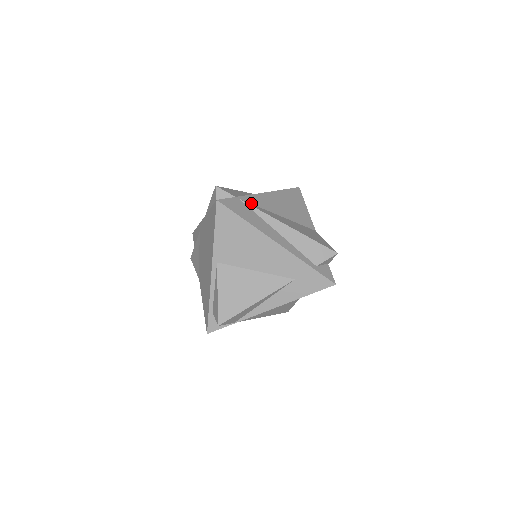
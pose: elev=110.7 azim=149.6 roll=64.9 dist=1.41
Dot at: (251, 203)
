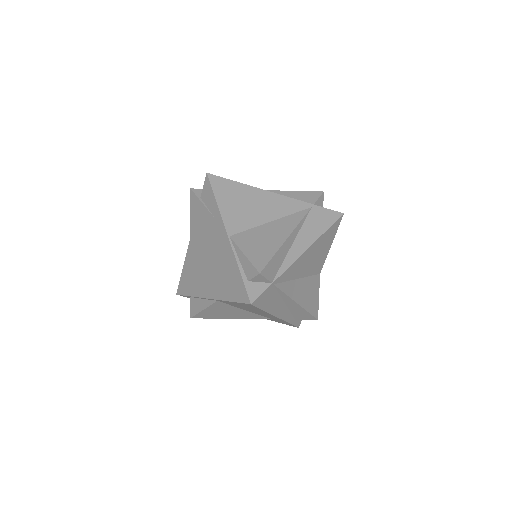
Dot at: (282, 282)
